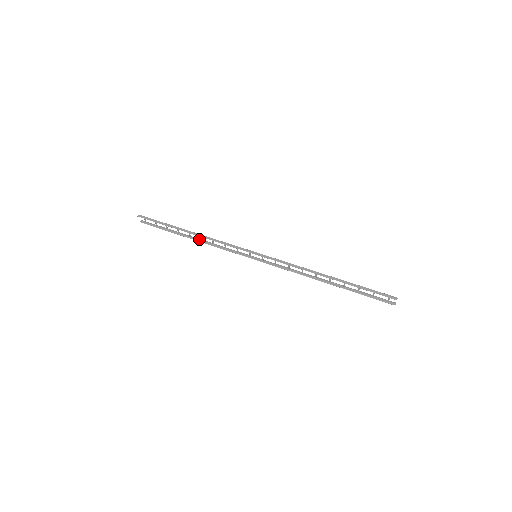
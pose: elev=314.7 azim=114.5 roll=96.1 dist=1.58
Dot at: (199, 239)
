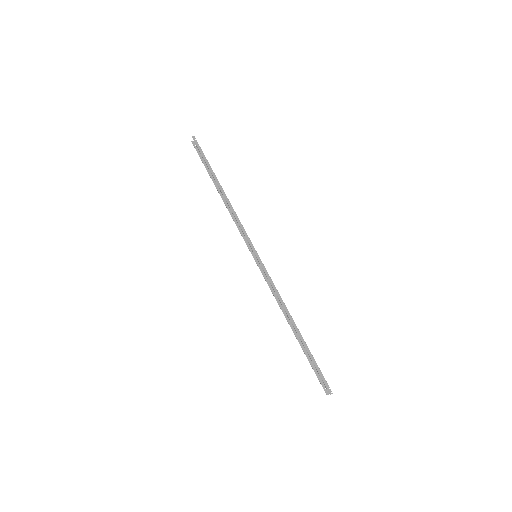
Dot at: occluded
